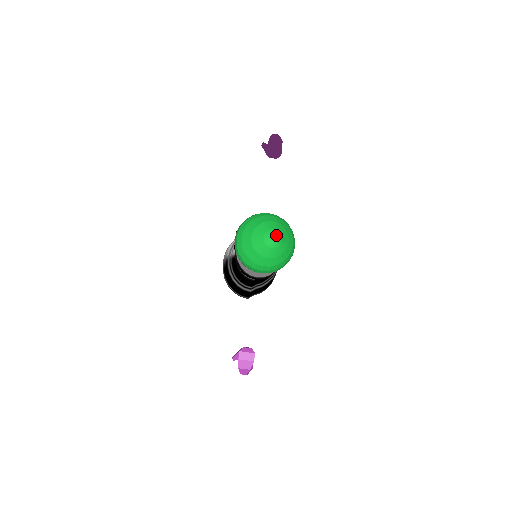
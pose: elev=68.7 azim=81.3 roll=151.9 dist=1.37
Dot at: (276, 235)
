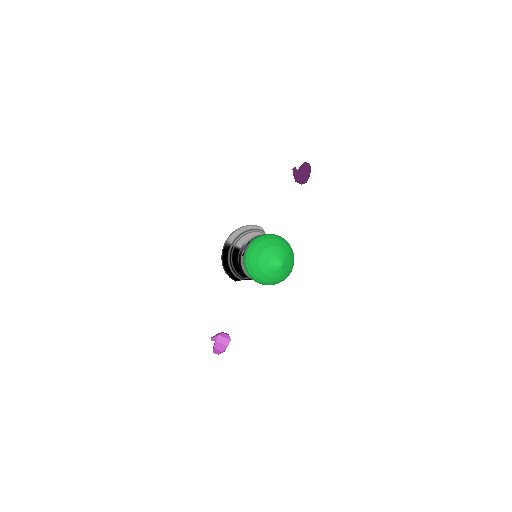
Dot at: (281, 261)
